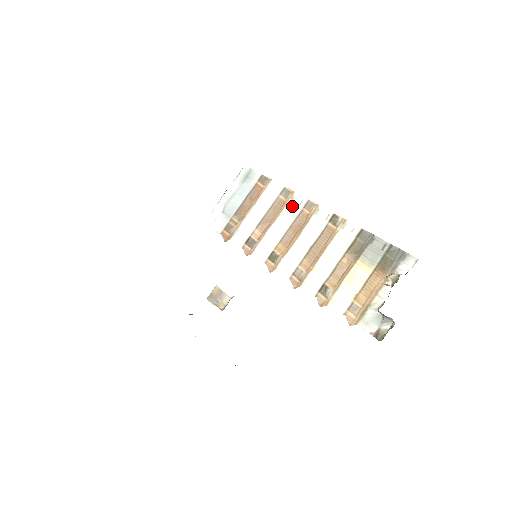
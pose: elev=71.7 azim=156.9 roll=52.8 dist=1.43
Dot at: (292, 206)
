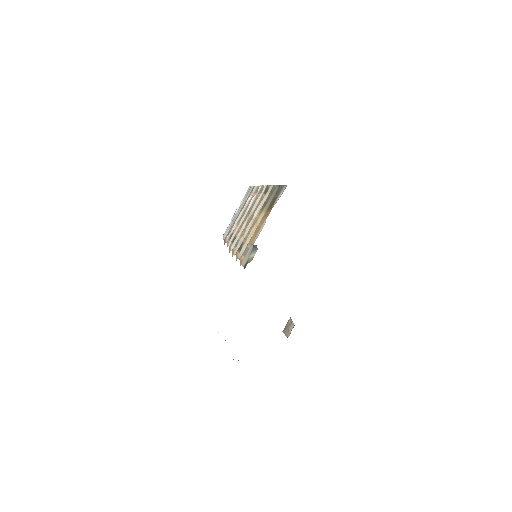
Dot at: (255, 196)
